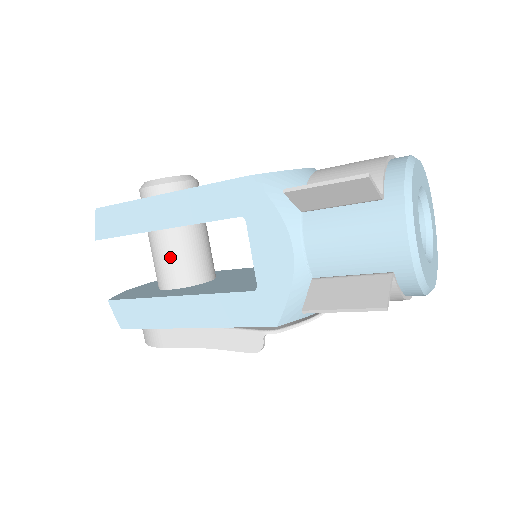
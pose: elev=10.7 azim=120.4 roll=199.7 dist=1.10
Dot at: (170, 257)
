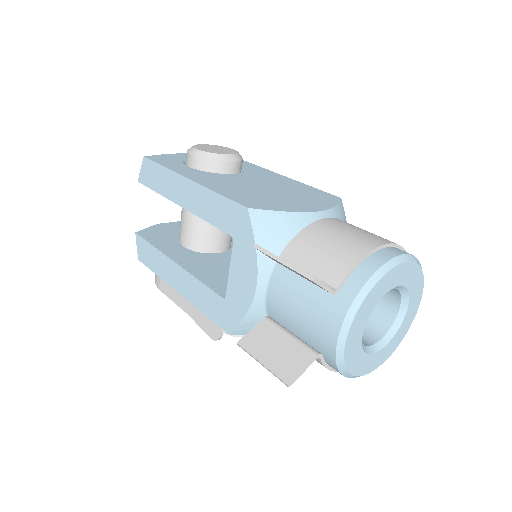
Dot at: (190, 222)
